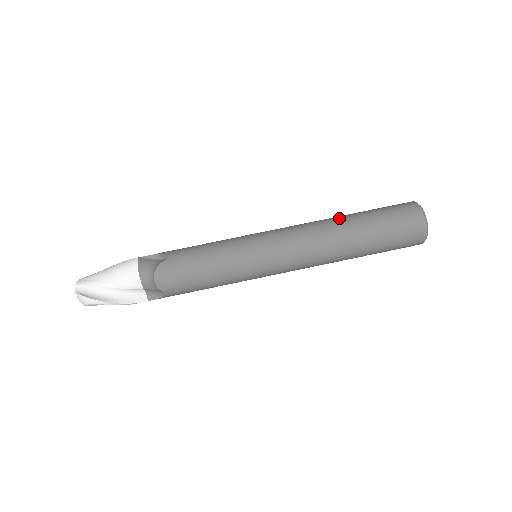
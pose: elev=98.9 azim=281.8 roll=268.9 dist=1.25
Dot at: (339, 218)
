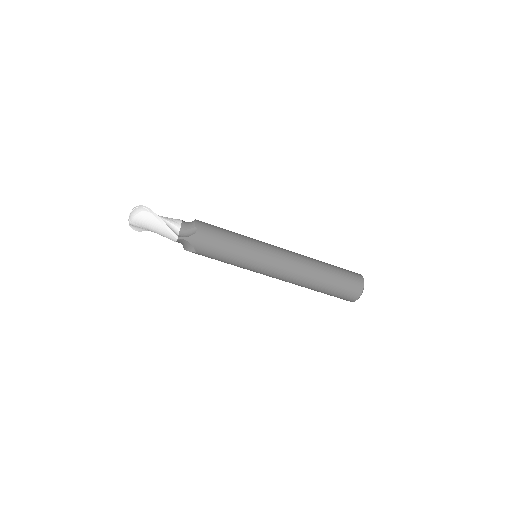
Dot at: (311, 286)
